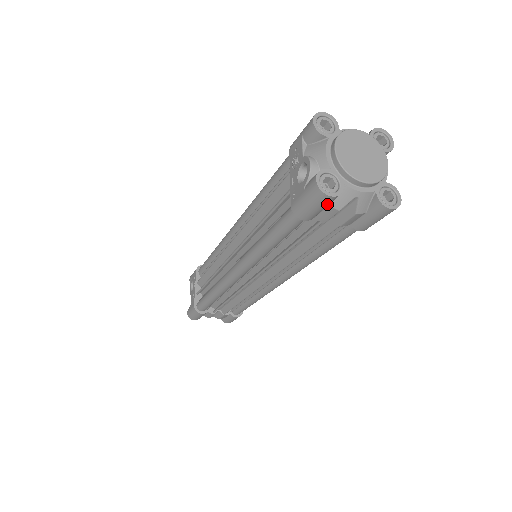
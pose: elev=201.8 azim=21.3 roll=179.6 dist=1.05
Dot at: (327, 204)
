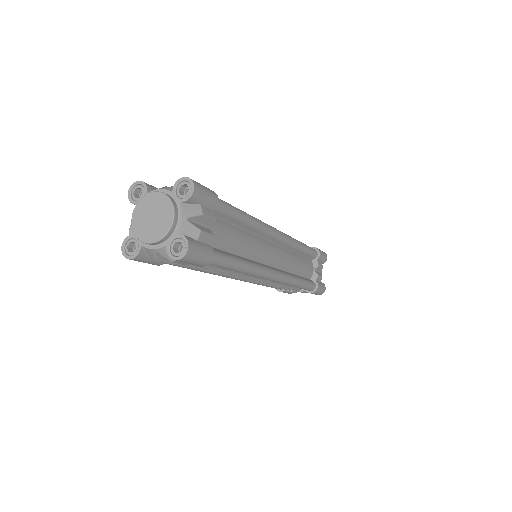
Dot at: (143, 260)
